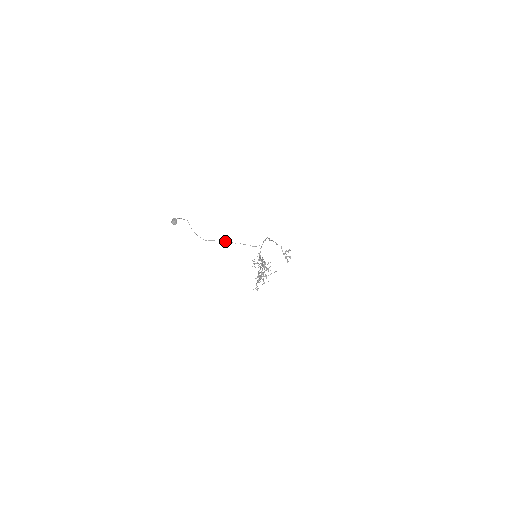
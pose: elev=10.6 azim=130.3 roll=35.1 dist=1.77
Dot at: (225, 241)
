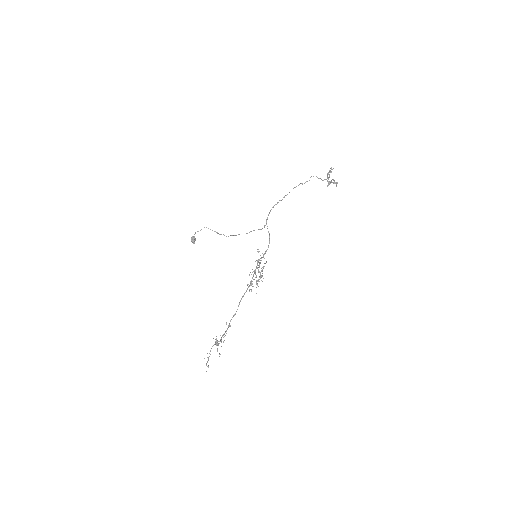
Dot at: (238, 234)
